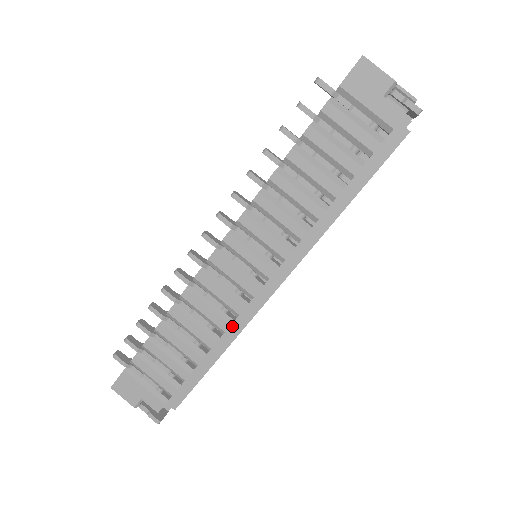
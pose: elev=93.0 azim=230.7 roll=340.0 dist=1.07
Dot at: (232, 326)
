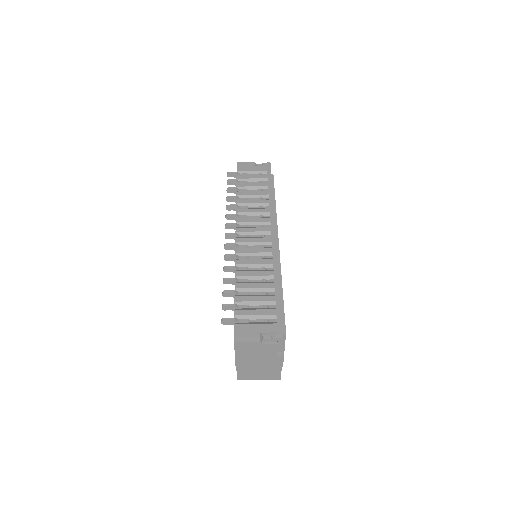
Dot at: (274, 267)
